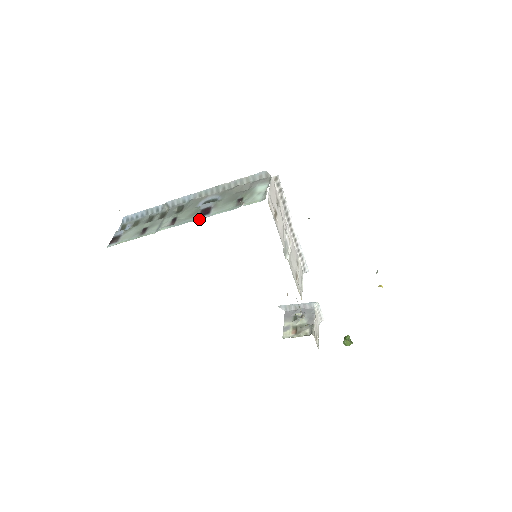
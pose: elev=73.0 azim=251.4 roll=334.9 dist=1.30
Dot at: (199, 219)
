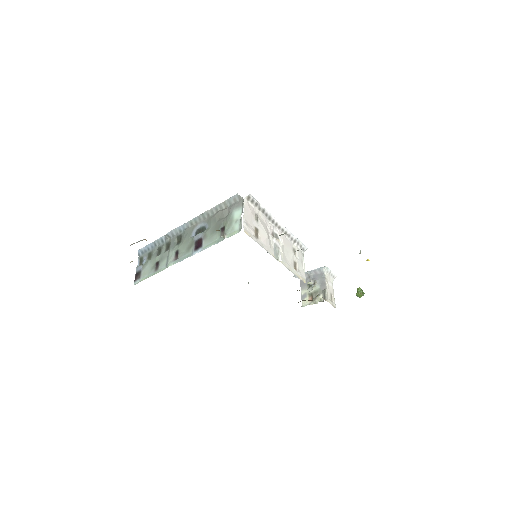
Dot at: occluded
